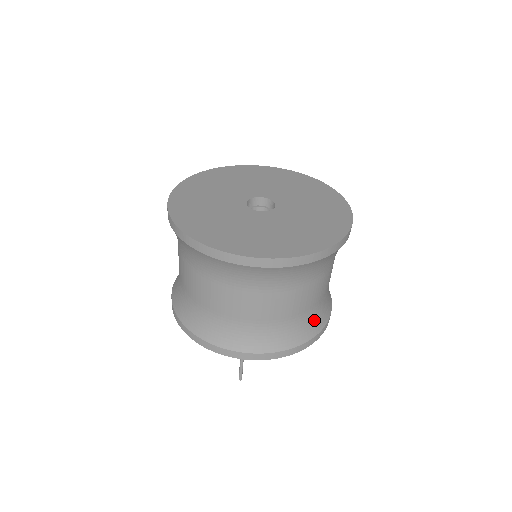
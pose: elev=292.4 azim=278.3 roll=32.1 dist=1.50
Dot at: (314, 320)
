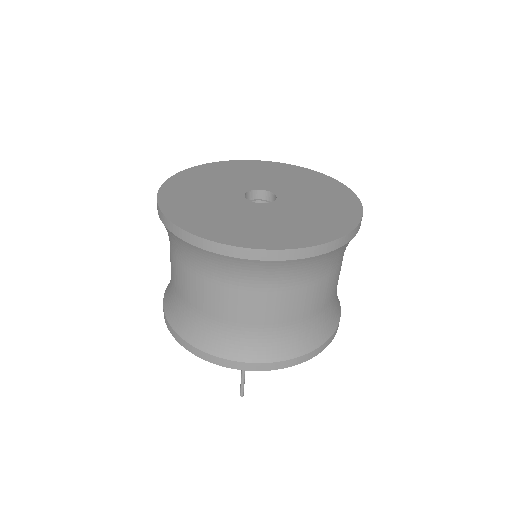
Dot at: (323, 324)
